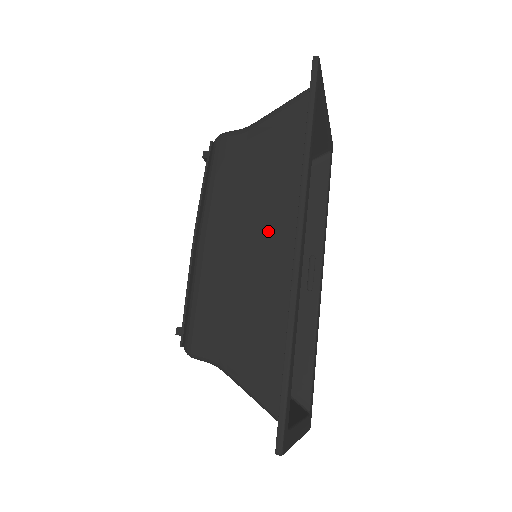
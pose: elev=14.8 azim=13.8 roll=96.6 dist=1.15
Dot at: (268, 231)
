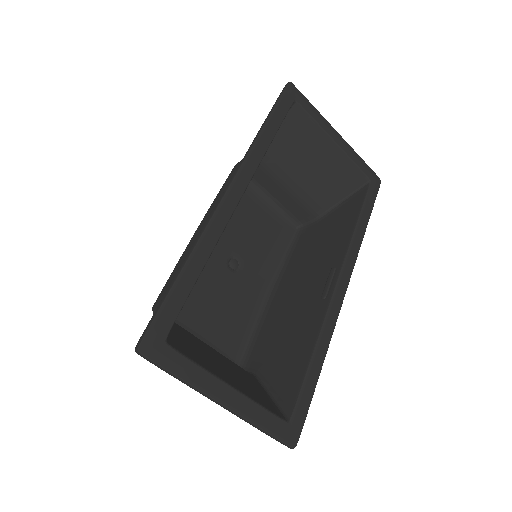
Dot at: occluded
